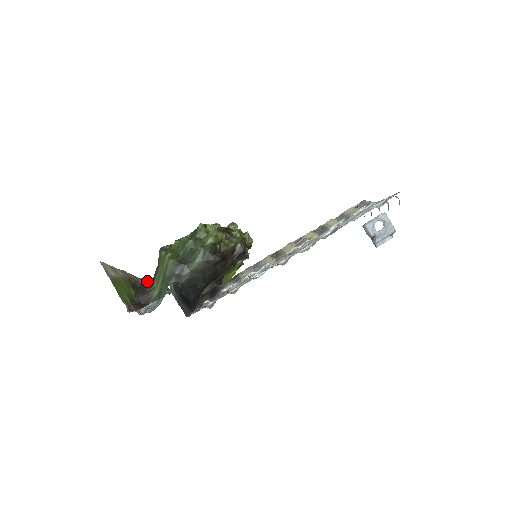
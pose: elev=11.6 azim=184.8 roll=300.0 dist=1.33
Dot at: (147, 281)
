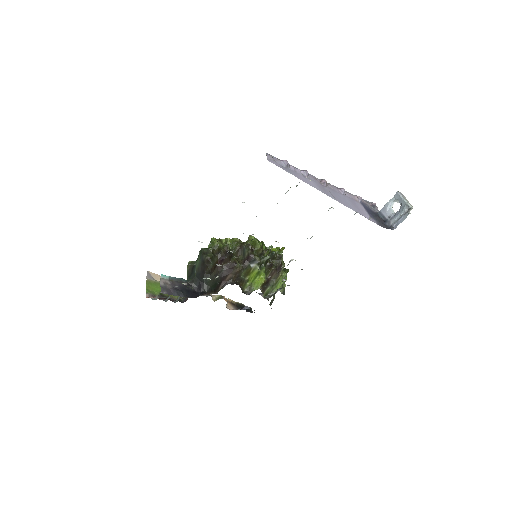
Dot at: (219, 297)
